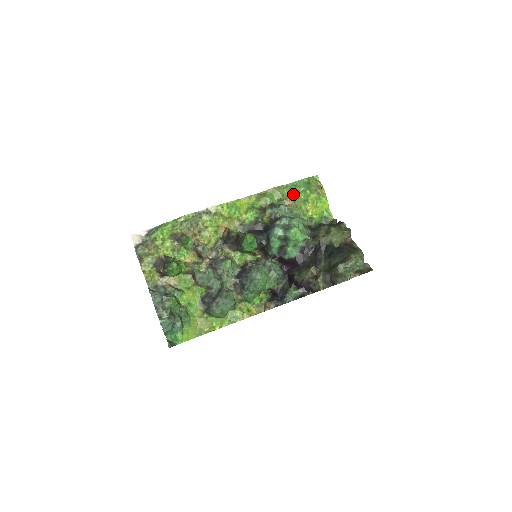
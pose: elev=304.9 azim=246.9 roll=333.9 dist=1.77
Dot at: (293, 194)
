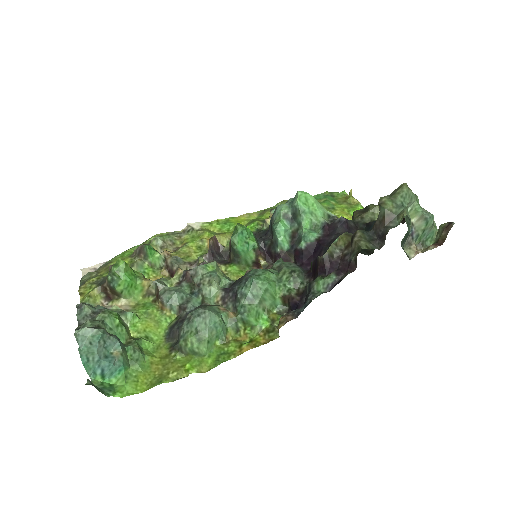
Dot at: occluded
